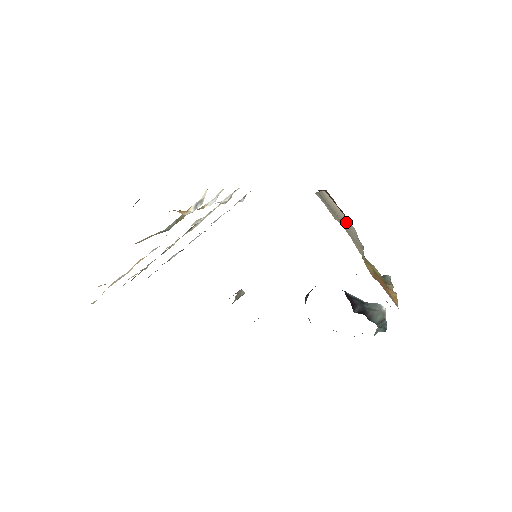
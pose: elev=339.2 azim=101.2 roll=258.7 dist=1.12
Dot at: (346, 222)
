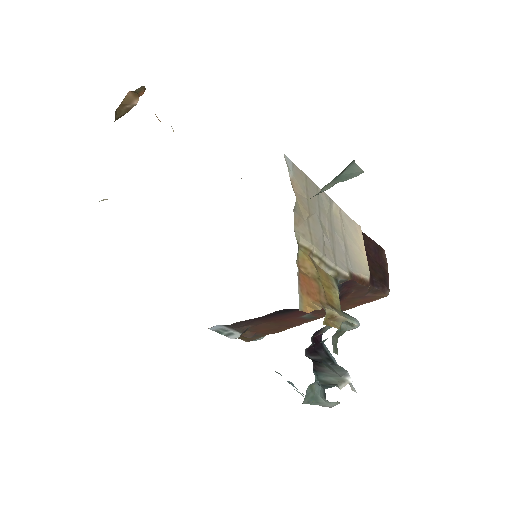
Dot at: (352, 251)
